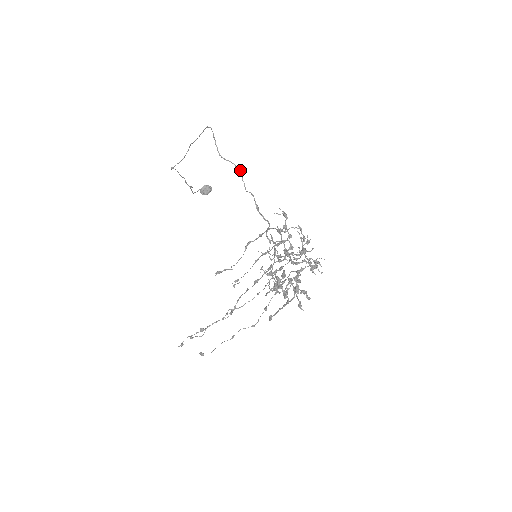
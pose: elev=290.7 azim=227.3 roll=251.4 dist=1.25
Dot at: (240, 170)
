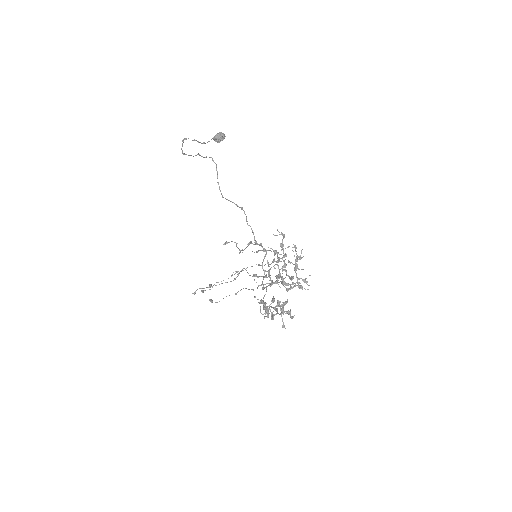
Dot at: (242, 207)
